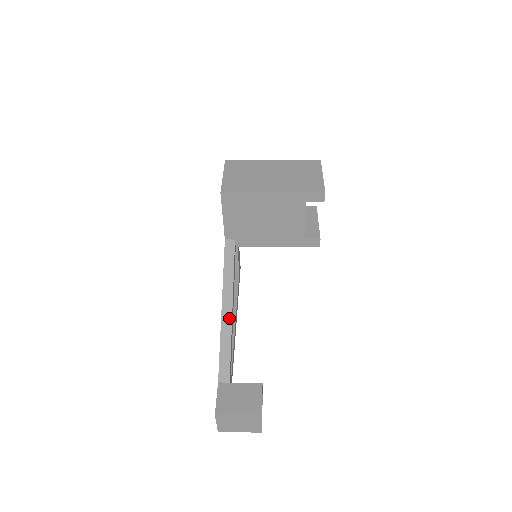
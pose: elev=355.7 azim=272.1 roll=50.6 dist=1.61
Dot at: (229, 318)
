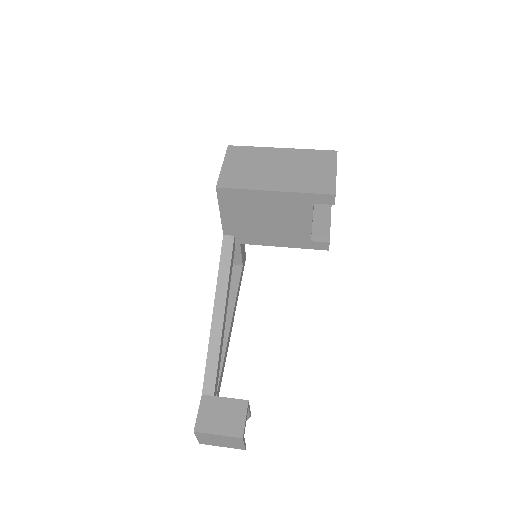
Dot at: (220, 325)
